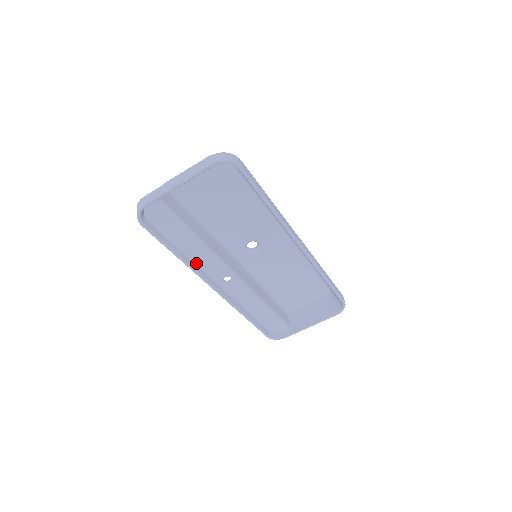
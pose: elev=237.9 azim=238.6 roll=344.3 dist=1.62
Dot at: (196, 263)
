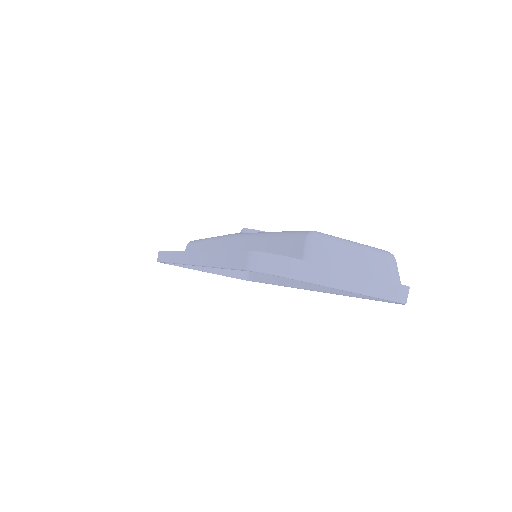
Dot at: occluded
